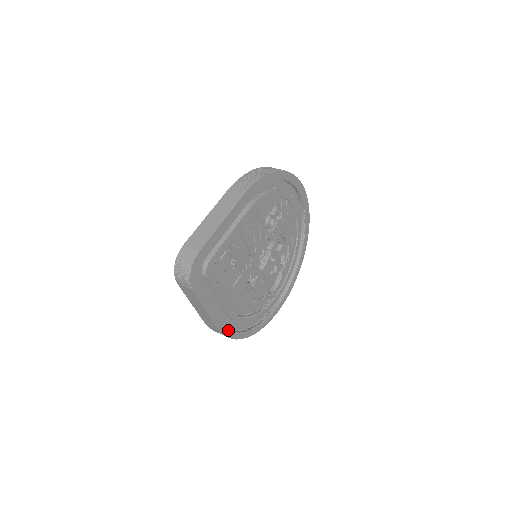
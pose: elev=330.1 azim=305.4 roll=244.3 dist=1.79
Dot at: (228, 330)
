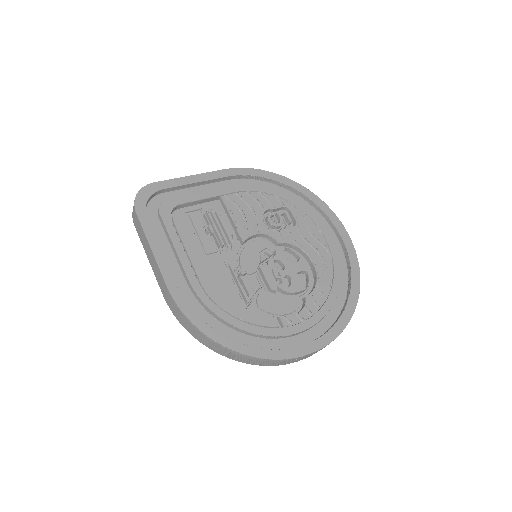
Dot at: (185, 303)
